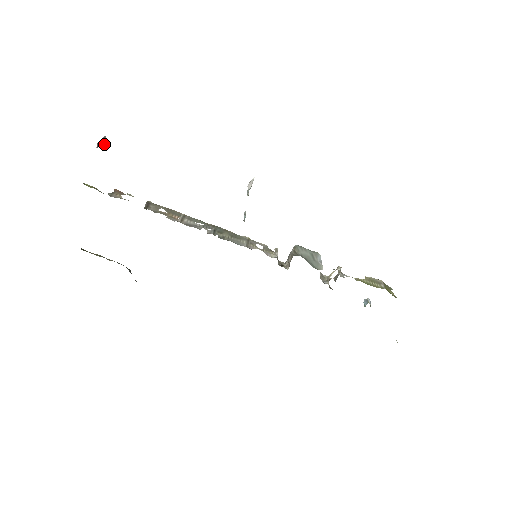
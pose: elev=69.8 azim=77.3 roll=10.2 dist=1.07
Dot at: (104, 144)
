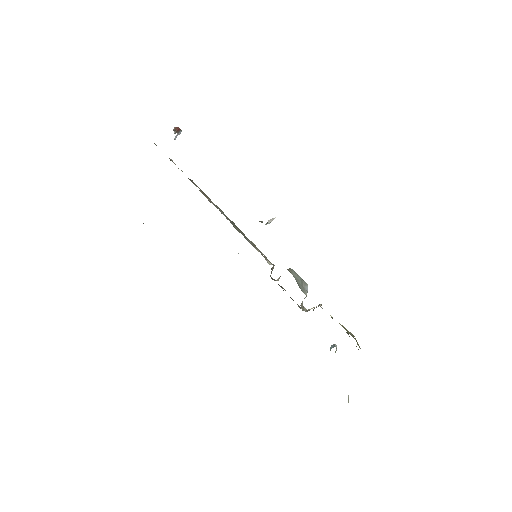
Dot at: occluded
